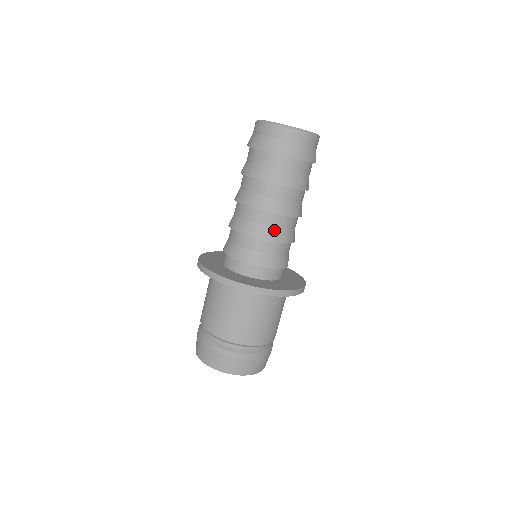
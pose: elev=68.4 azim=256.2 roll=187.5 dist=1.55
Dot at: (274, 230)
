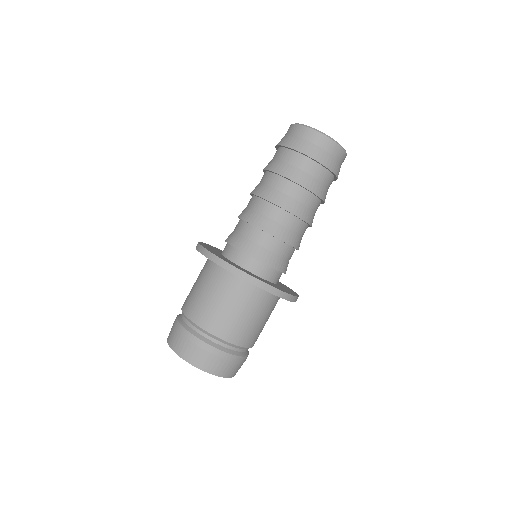
Dot at: (274, 223)
